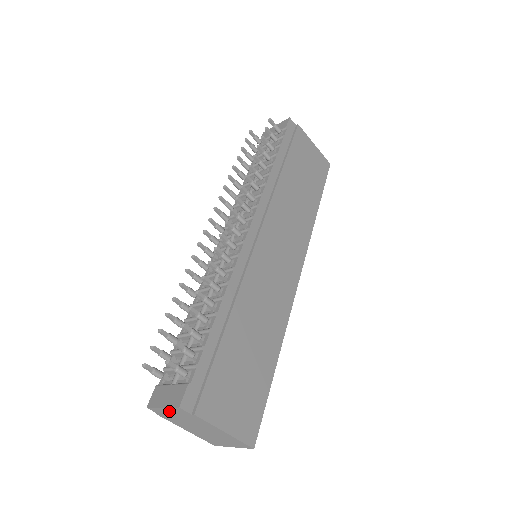
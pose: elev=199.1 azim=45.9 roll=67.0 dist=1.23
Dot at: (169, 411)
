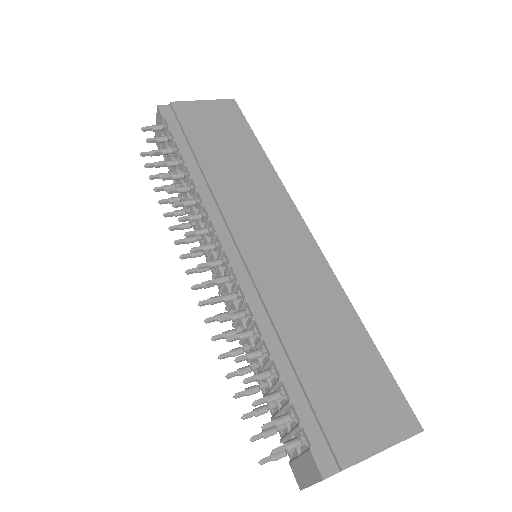
Dot at: occluded
